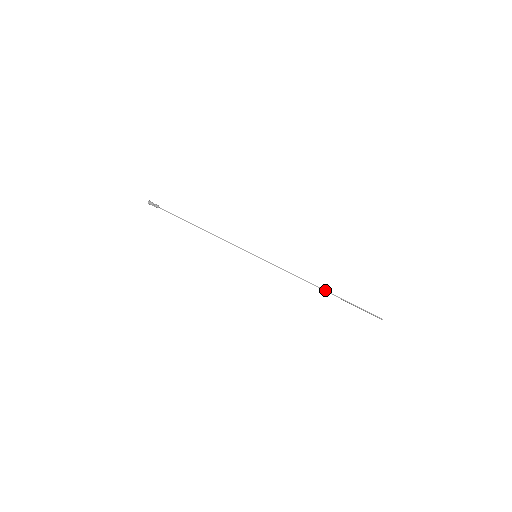
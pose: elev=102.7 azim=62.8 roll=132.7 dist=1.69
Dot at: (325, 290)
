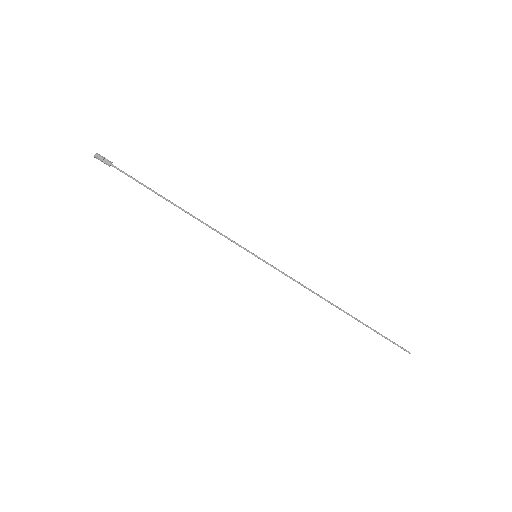
Dot at: (344, 312)
